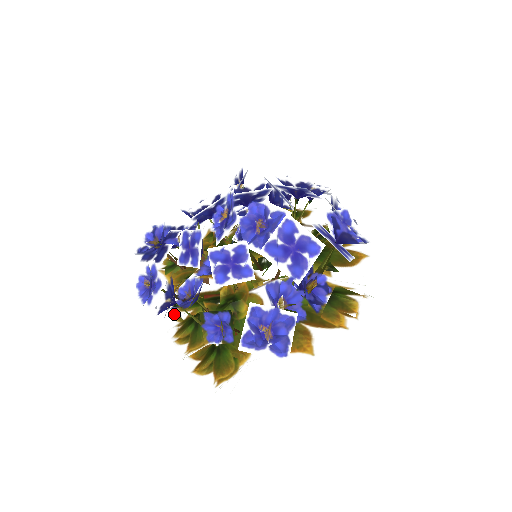
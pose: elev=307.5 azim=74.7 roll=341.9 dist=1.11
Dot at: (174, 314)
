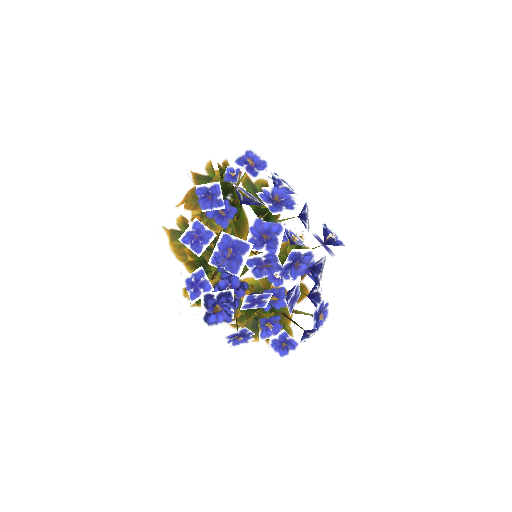
Dot at: (231, 326)
